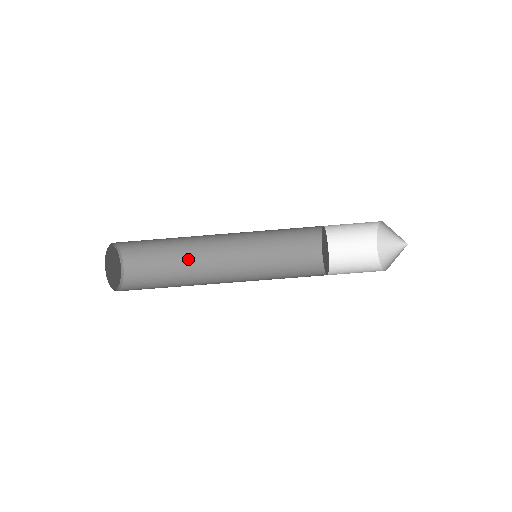
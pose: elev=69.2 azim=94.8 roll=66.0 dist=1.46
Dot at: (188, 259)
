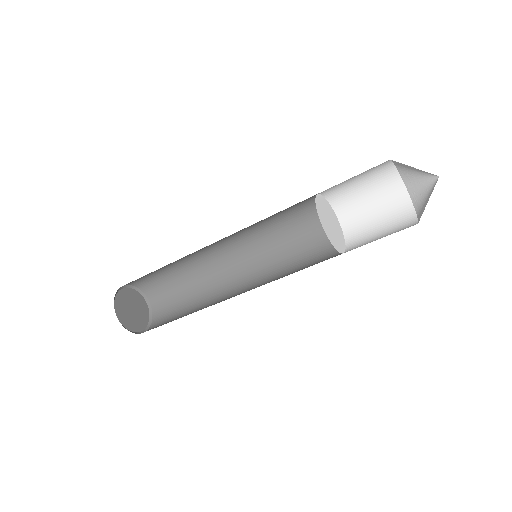
Dot at: (182, 260)
